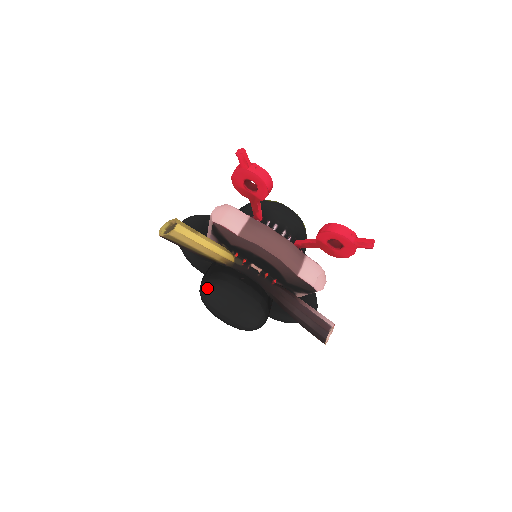
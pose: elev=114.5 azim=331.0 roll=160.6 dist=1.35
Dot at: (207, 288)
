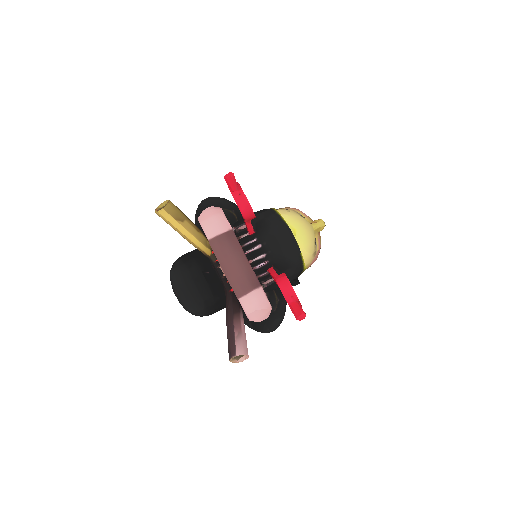
Dot at: (174, 265)
